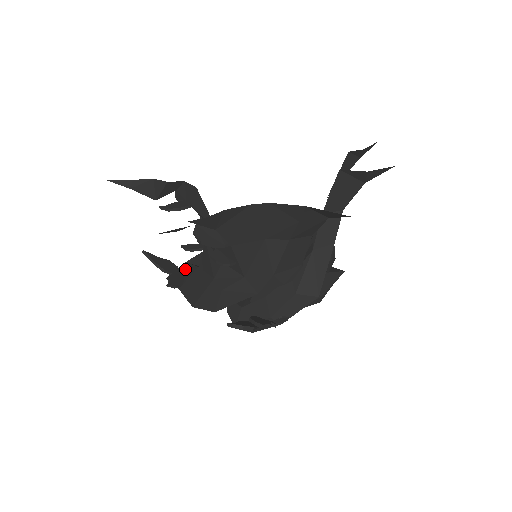
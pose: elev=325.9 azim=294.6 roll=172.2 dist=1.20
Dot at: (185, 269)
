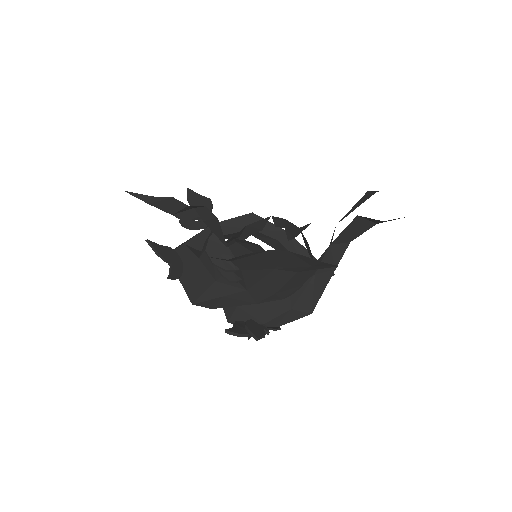
Dot at: (184, 253)
